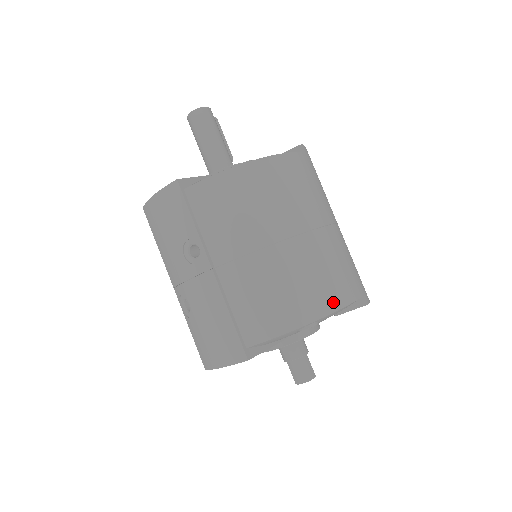
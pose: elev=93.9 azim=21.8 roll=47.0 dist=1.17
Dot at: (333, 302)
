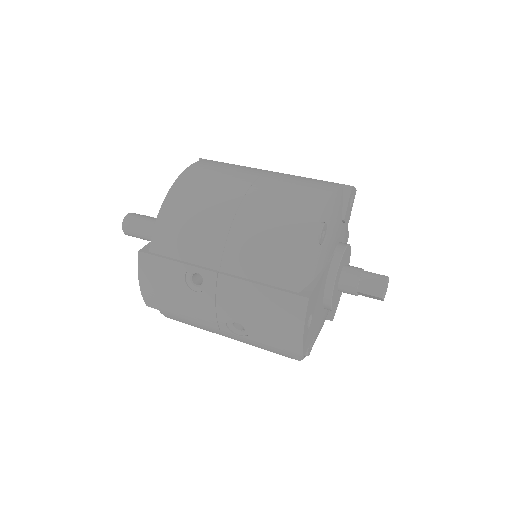
Dot at: (318, 200)
